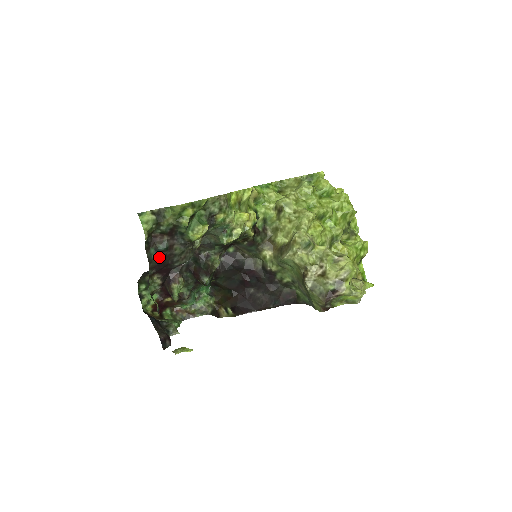
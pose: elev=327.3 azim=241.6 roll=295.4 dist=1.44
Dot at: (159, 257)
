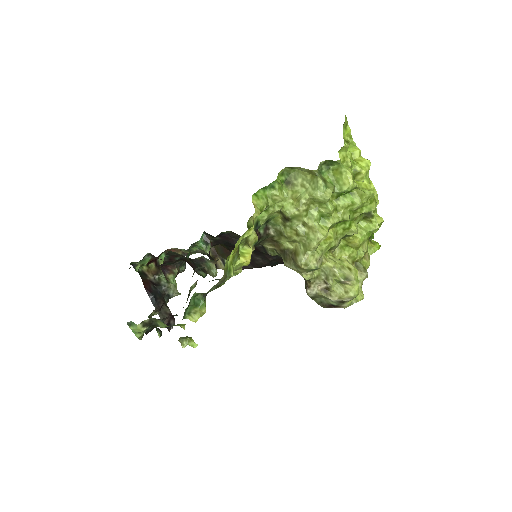
Dot at: occluded
